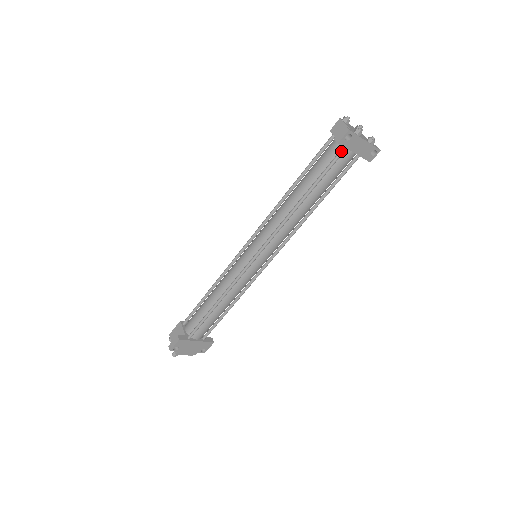
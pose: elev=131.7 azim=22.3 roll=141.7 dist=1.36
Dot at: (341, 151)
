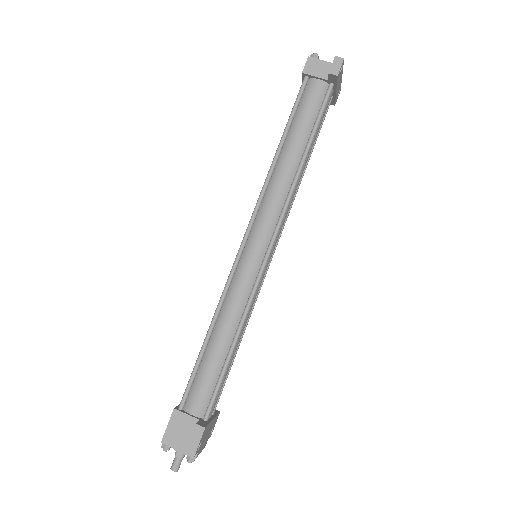
Dot at: (330, 89)
